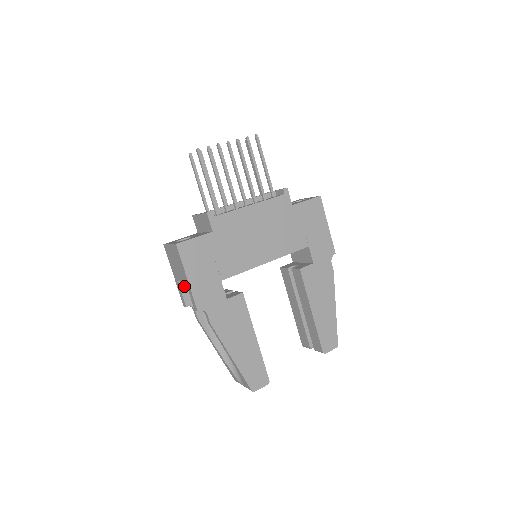
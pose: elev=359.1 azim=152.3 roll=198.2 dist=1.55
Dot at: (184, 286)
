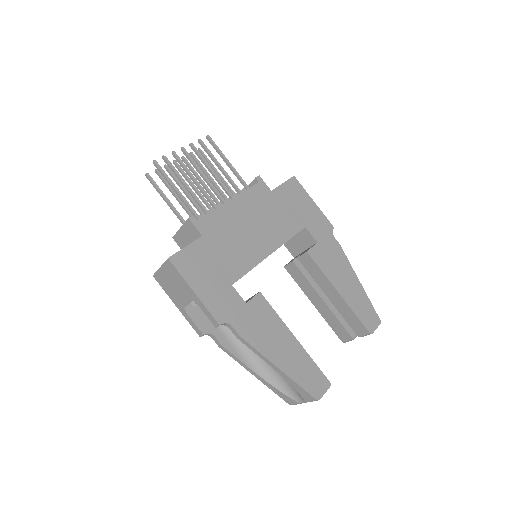
Dot at: (192, 312)
